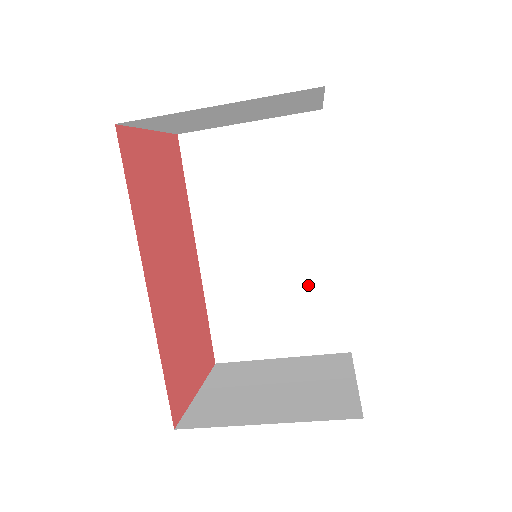
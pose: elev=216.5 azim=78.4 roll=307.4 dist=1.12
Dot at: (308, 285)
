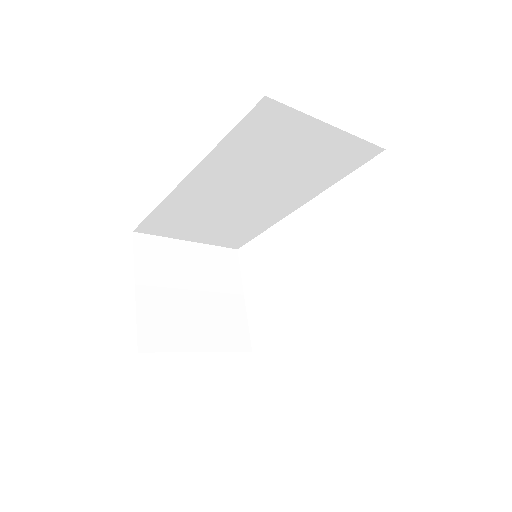
Dot at: (250, 220)
